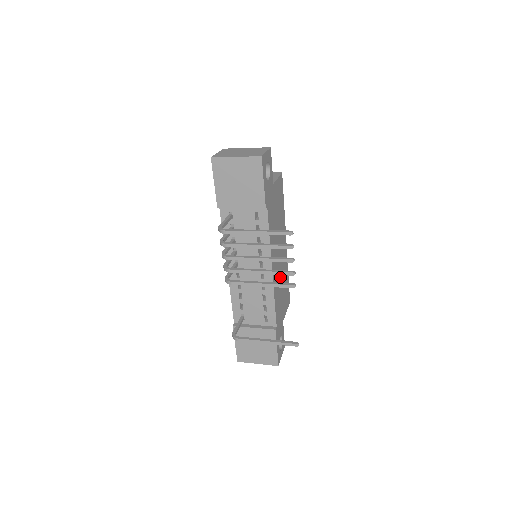
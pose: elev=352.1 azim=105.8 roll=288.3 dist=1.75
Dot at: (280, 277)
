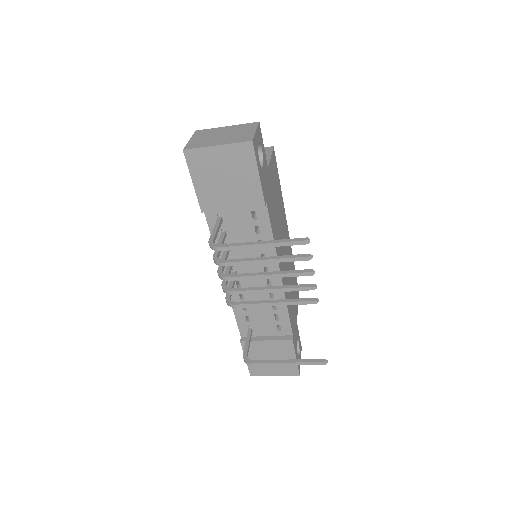
Dot at: occluded
